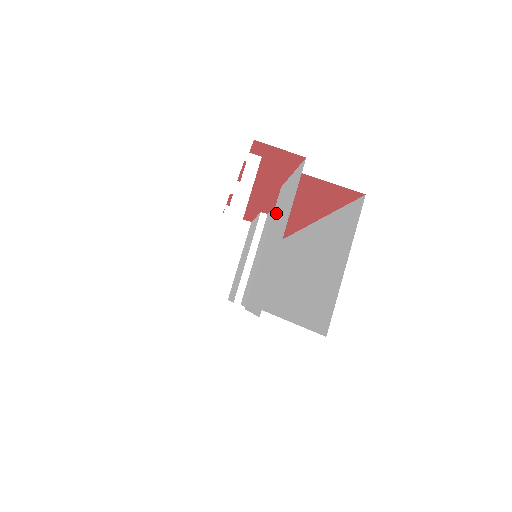
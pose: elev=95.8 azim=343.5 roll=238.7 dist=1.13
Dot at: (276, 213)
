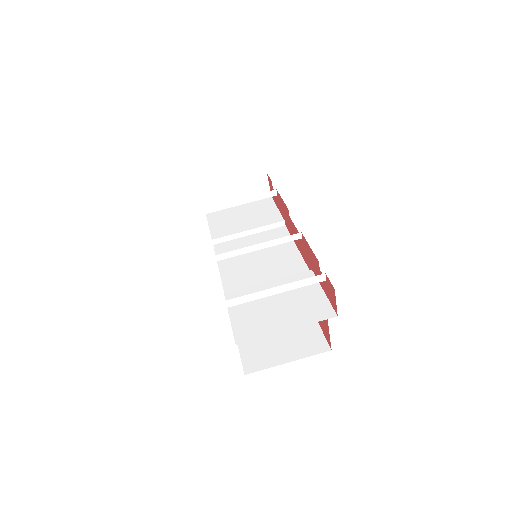
Dot at: occluded
